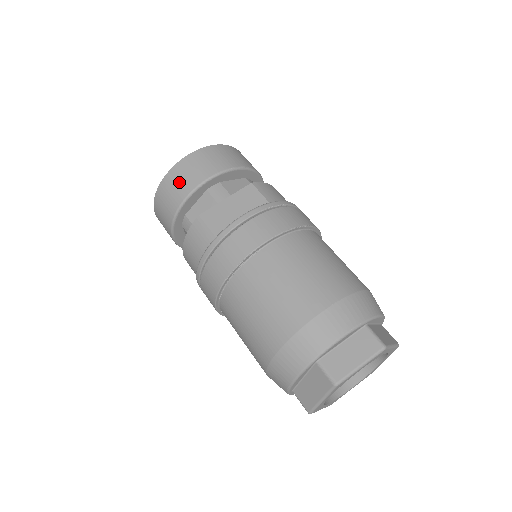
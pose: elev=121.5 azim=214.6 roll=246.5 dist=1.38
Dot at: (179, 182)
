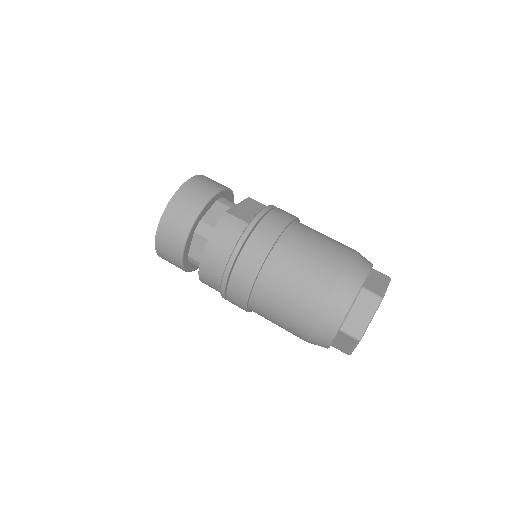
Dot at: (195, 193)
